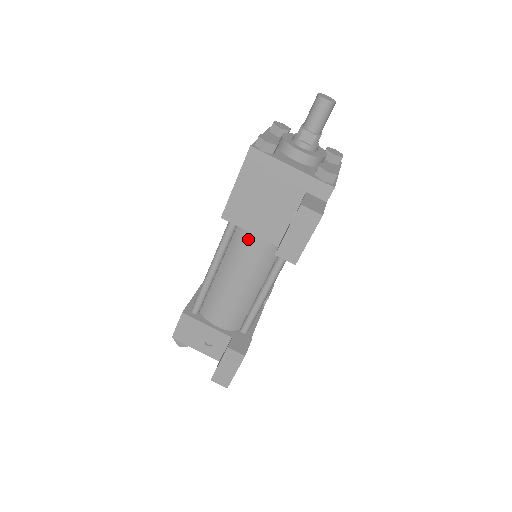
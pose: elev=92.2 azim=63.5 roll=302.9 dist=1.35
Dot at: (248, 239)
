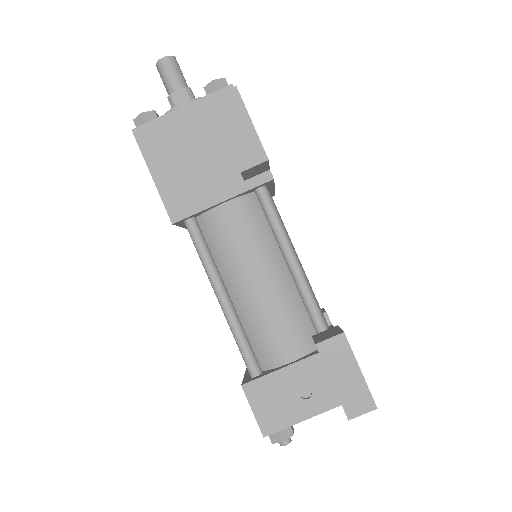
Dot at: (218, 221)
